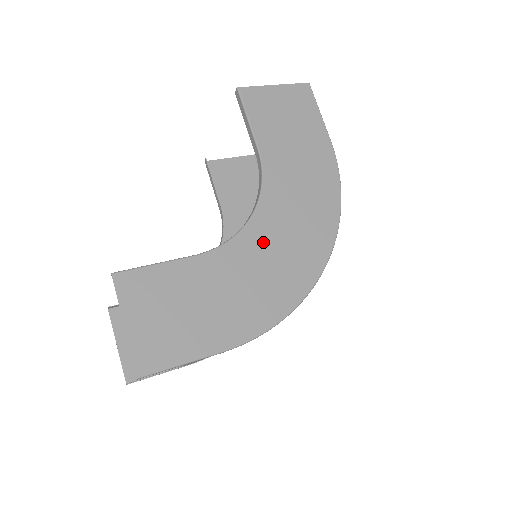
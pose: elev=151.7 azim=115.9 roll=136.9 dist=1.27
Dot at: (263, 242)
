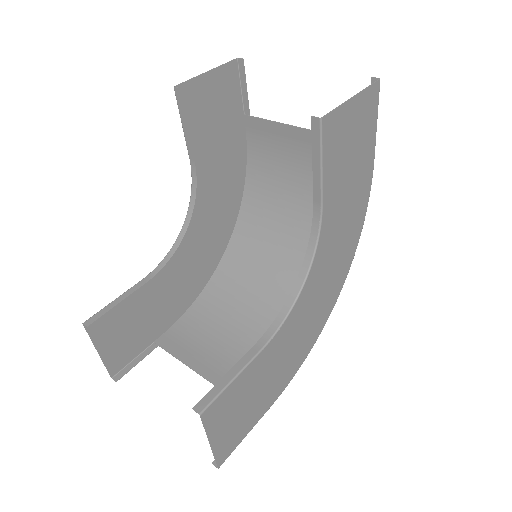
Dot at: (307, 304)
